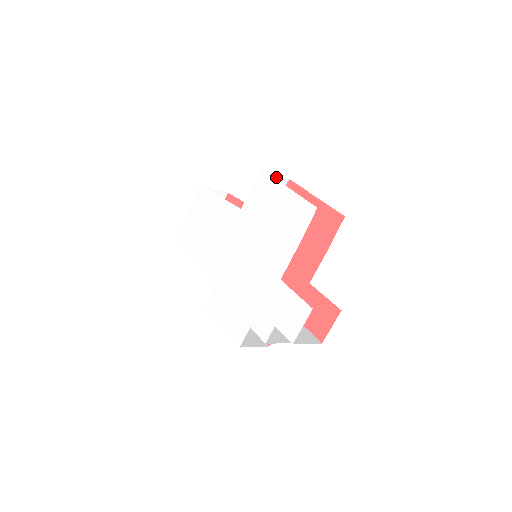
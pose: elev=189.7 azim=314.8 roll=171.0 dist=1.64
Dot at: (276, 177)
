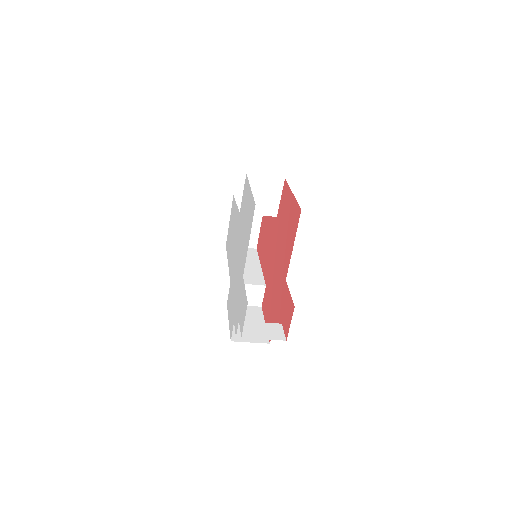
Dot at: (268, 179)
